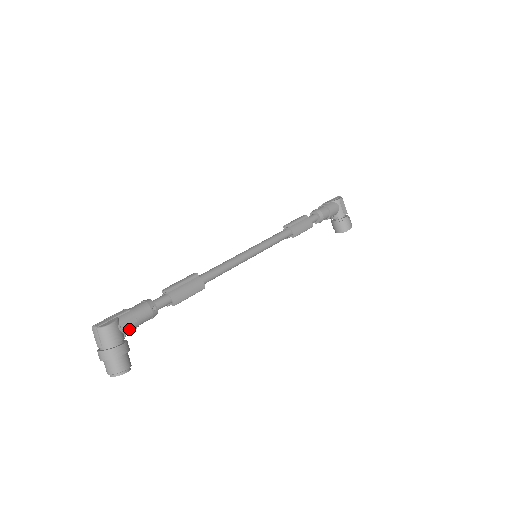
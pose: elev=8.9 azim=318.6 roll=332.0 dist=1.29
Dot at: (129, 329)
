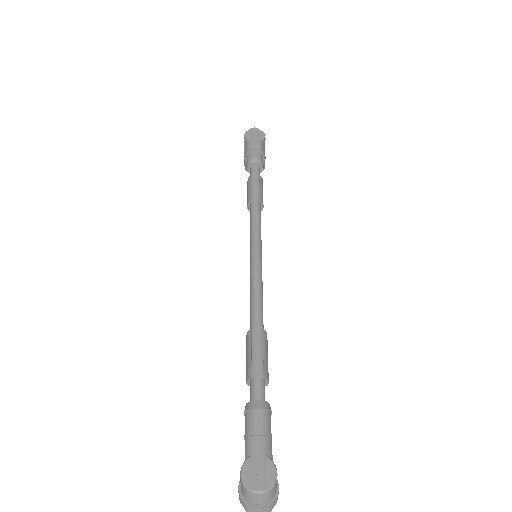
Dot at: occluded
